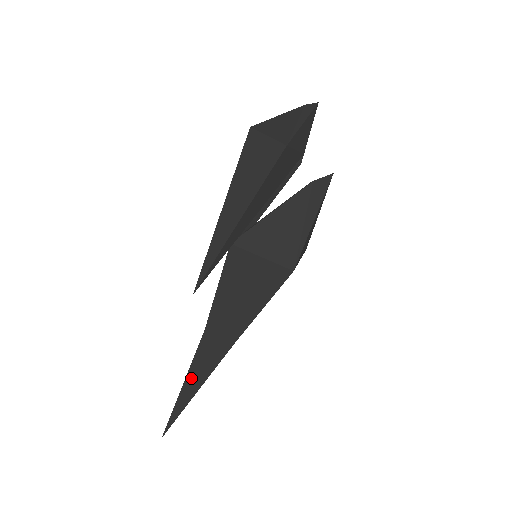
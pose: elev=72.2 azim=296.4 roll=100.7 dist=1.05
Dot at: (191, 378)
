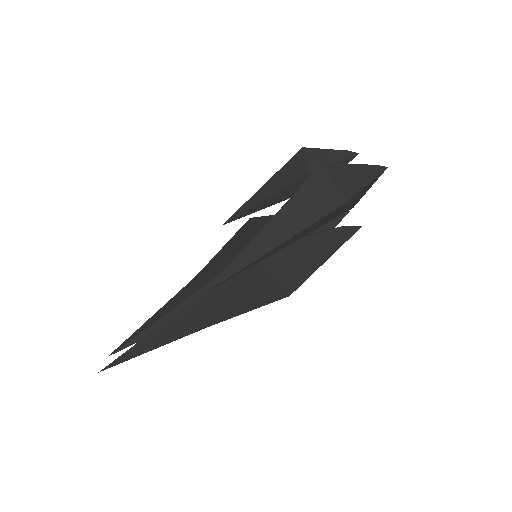
Dot at: (151, 338)
